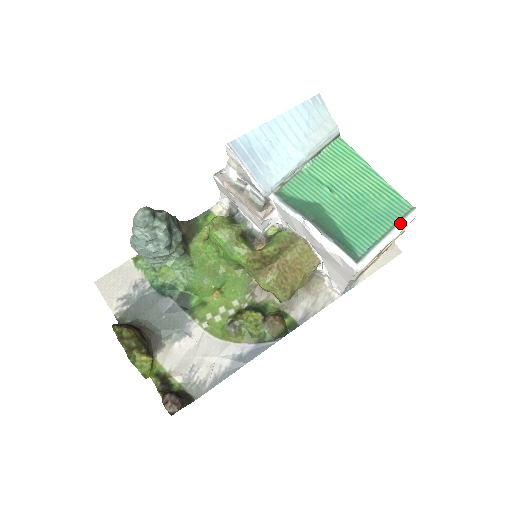
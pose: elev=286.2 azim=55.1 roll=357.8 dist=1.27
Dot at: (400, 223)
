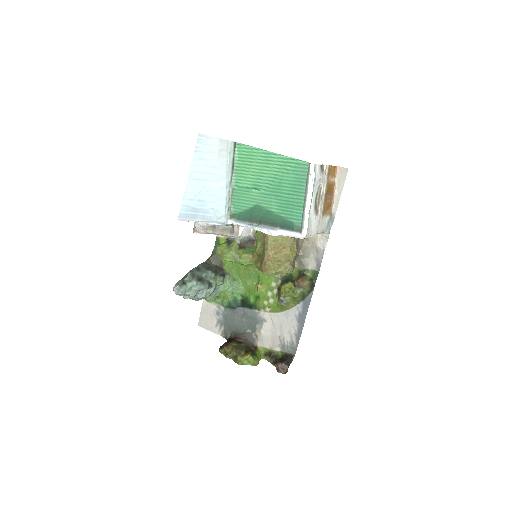
Dot at: (308, 184)
